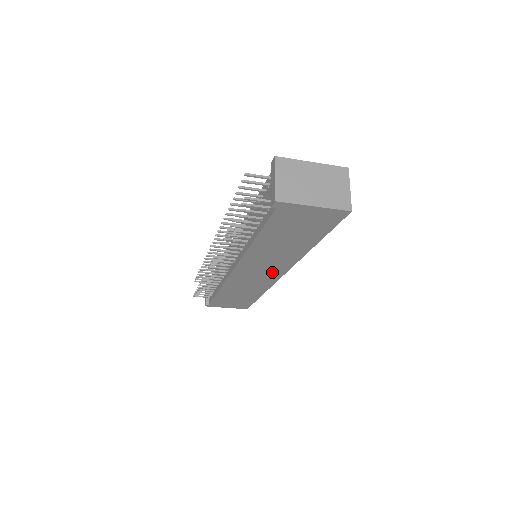
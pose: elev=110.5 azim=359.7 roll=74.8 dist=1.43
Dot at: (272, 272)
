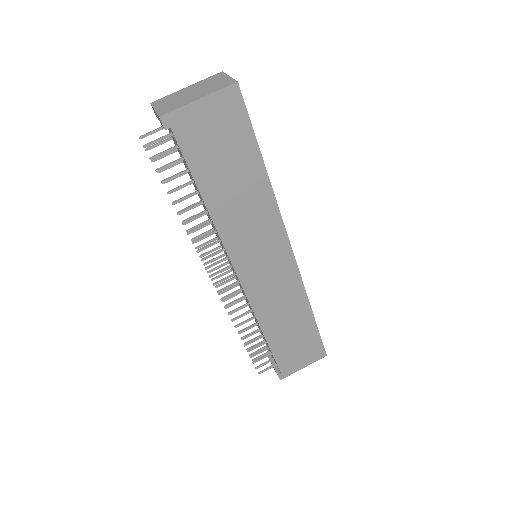
Dot at: (277, 254)
